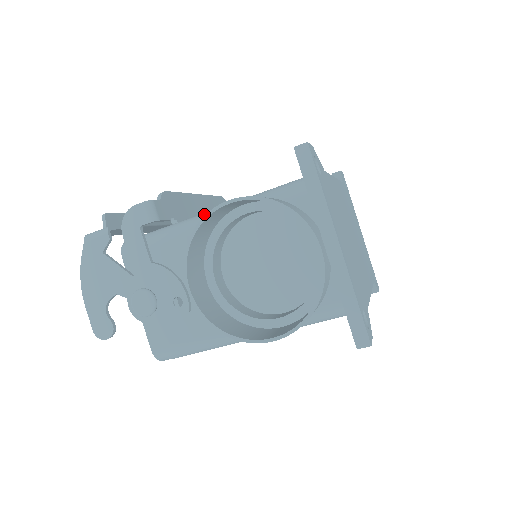
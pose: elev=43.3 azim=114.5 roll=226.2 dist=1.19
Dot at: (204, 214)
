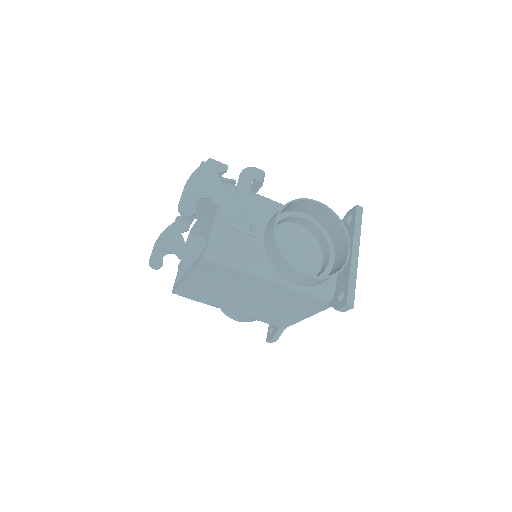
Dot at: occluded
